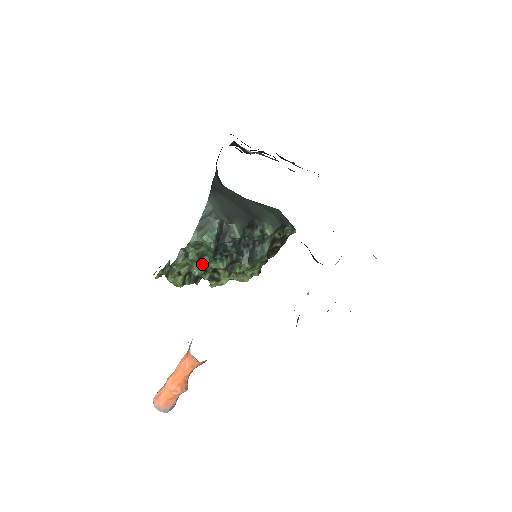
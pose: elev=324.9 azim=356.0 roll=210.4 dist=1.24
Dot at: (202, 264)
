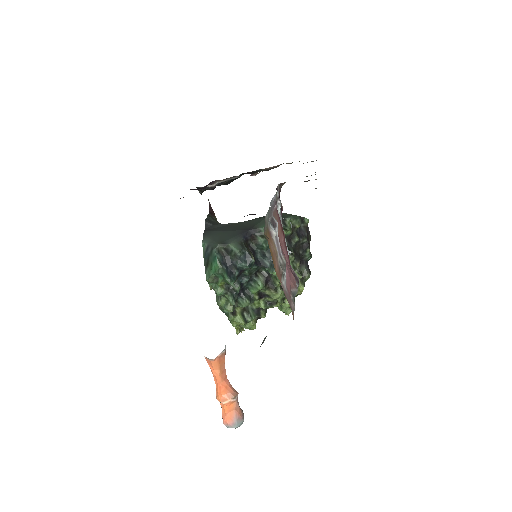
Dot at: (234, 293)
